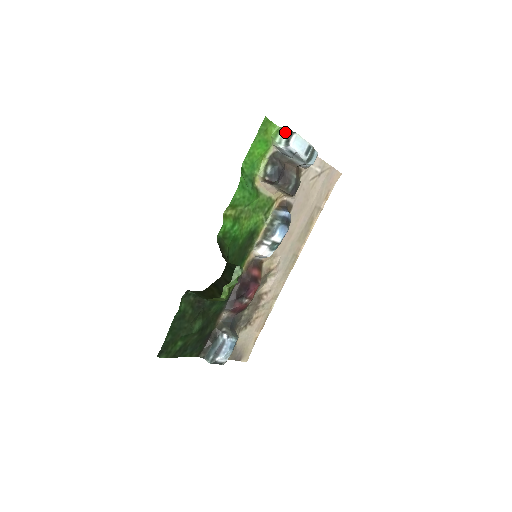
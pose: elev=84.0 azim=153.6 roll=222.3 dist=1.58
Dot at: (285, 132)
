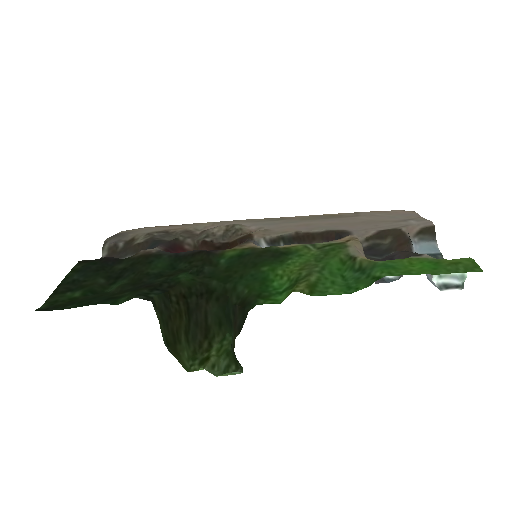
Dot at: (461, 278)
